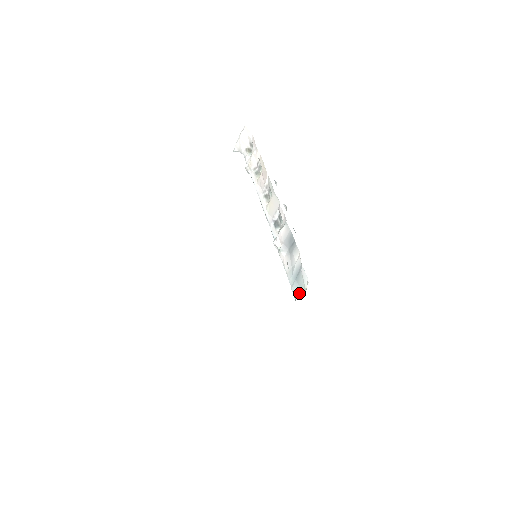
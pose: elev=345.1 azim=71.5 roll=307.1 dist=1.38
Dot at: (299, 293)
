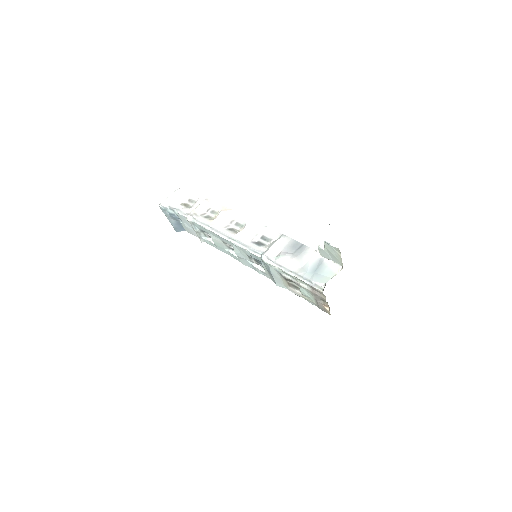
Dot at: (327, 280)
